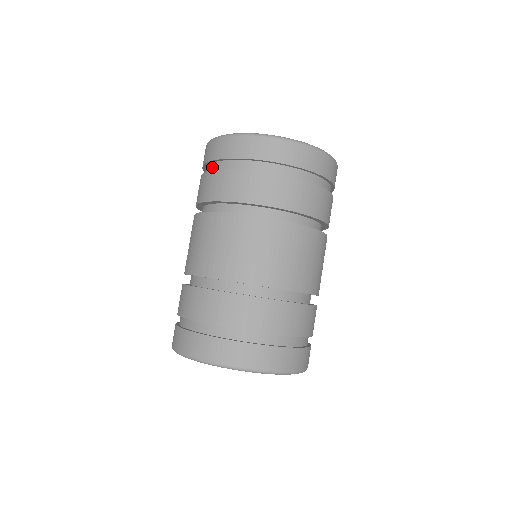
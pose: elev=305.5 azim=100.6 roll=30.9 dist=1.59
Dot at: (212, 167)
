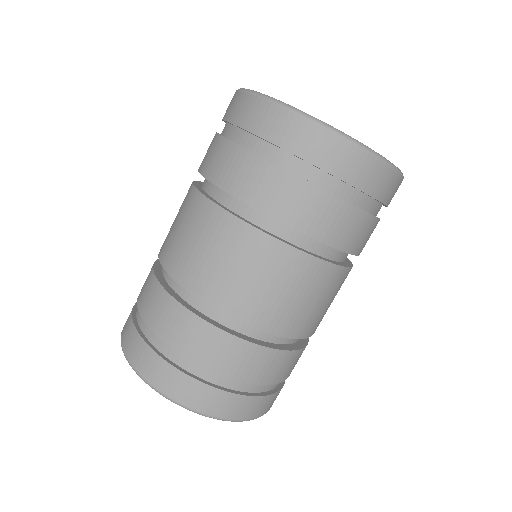
Dot at: occluded
